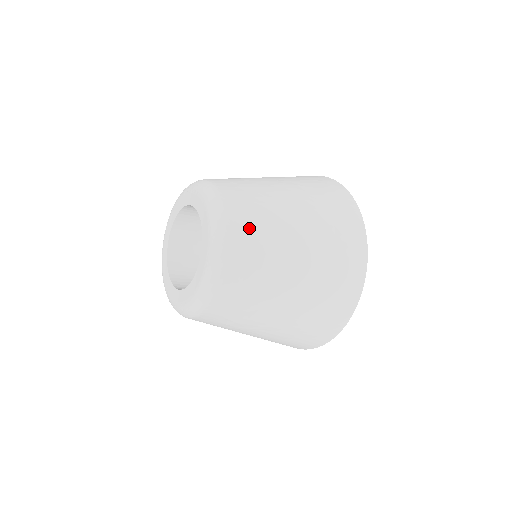
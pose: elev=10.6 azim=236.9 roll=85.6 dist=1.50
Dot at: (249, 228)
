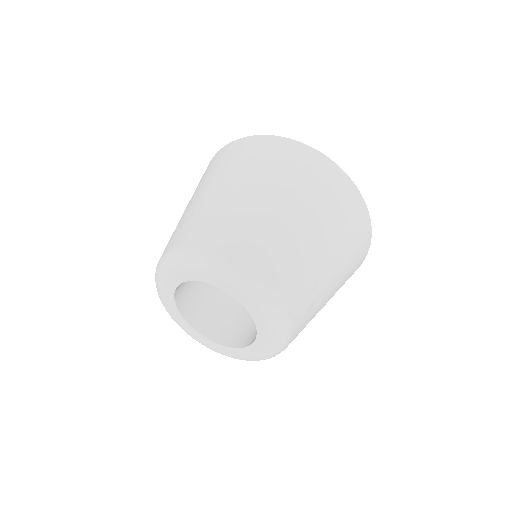
Dot at: (290, 279)
